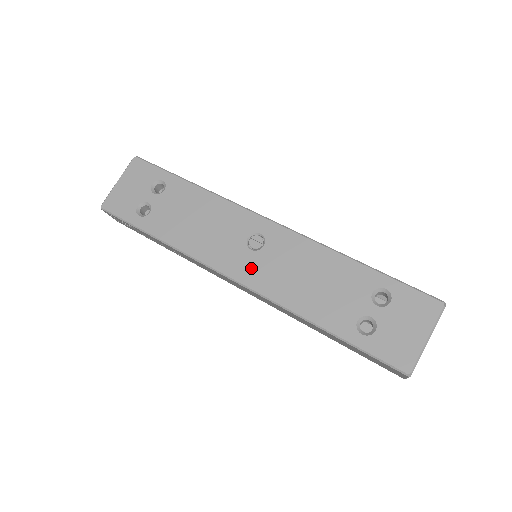
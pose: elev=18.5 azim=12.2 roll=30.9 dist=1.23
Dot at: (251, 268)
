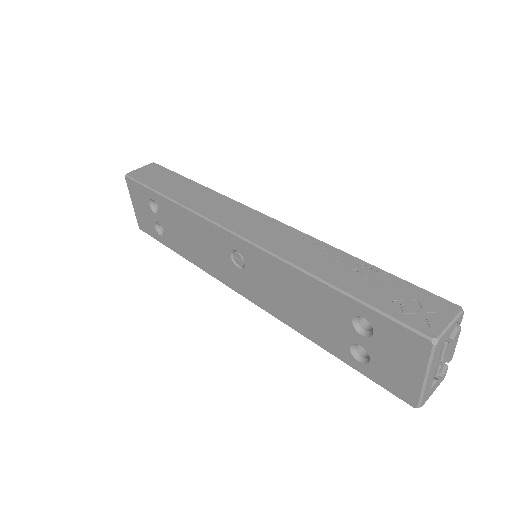
Dot at: (248, 286)
